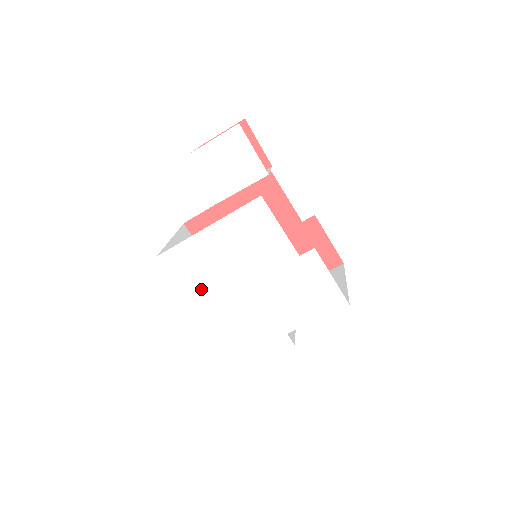
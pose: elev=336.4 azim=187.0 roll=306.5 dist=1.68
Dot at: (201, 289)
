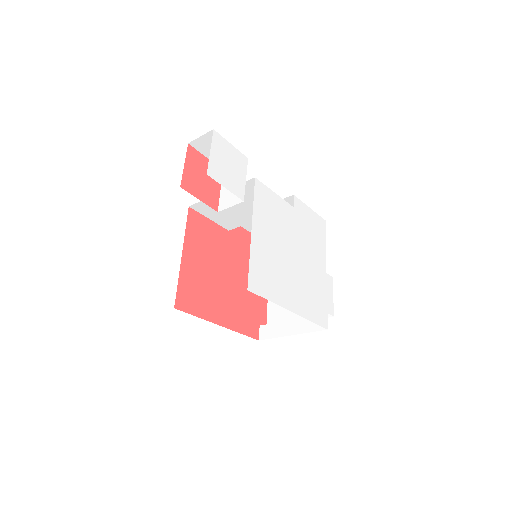
Dot at: (282, 289)
